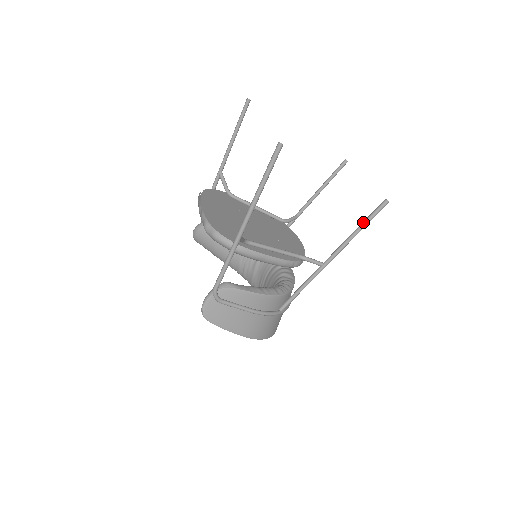
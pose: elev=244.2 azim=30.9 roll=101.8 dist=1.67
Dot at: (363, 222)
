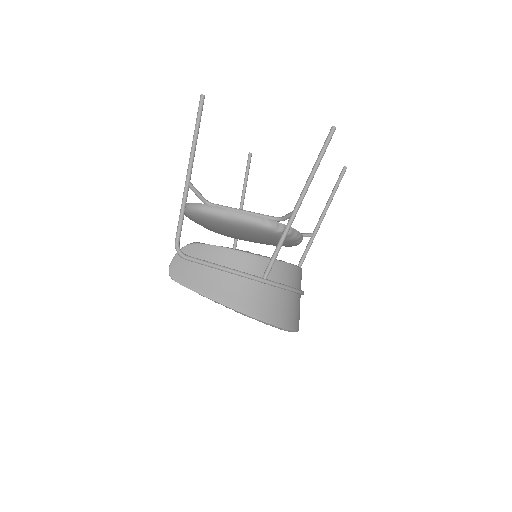
Dot at: (318, 155)
